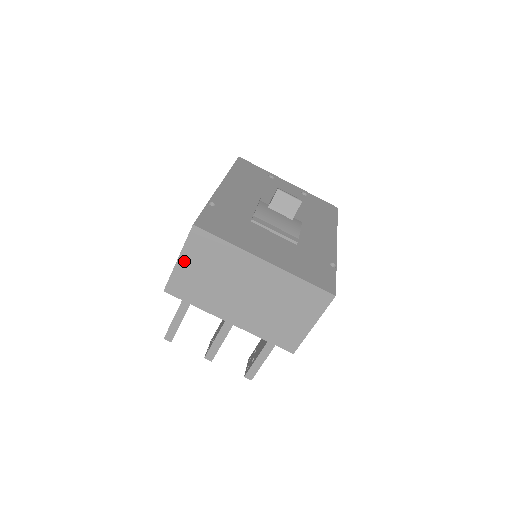
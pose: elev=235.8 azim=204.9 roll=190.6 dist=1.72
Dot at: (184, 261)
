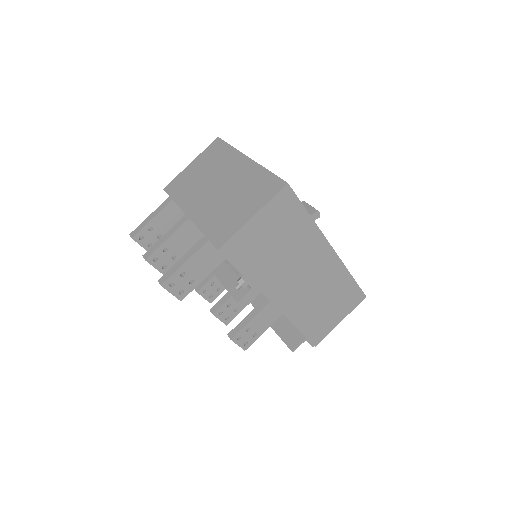
Dot at: (194, 164)
